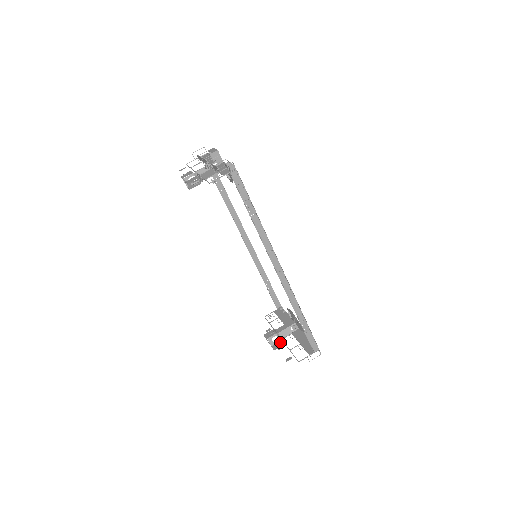
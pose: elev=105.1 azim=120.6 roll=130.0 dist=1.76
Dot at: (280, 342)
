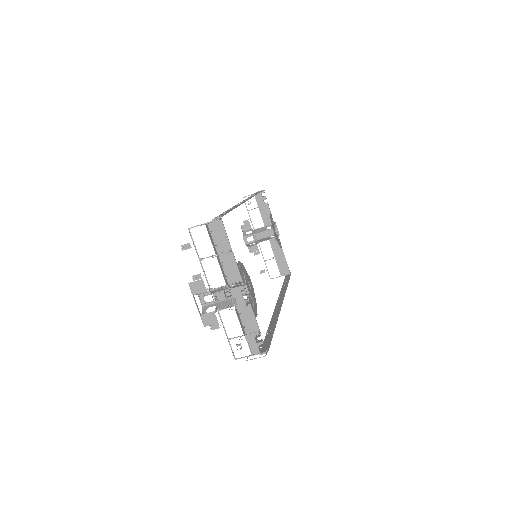
Dot at: (257, 246)
